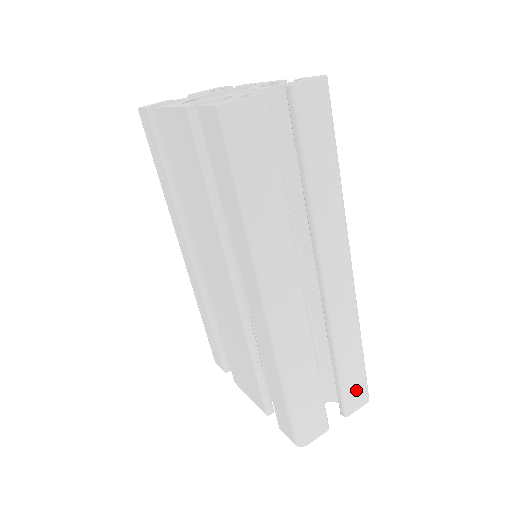
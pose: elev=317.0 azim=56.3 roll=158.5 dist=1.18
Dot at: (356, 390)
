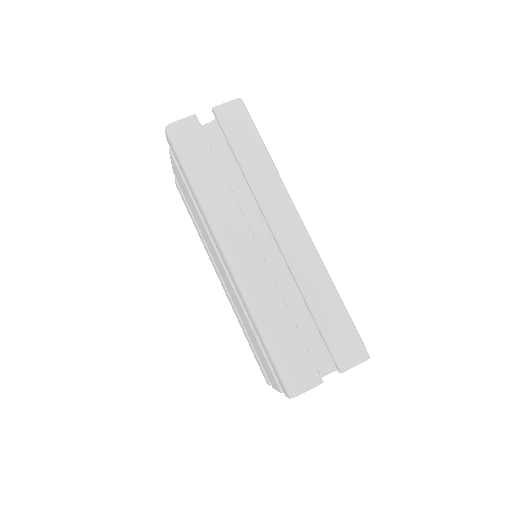
Dot at: (345, 343)
